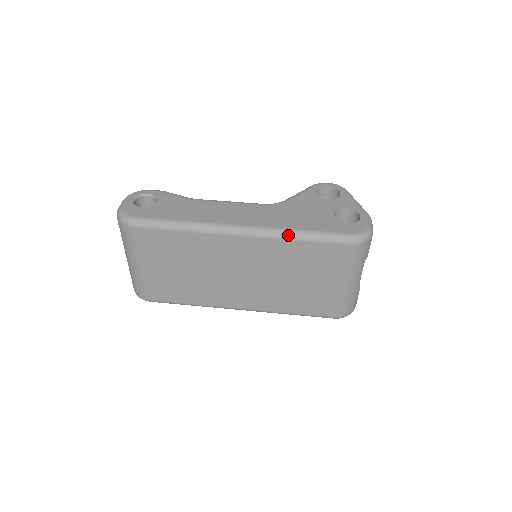
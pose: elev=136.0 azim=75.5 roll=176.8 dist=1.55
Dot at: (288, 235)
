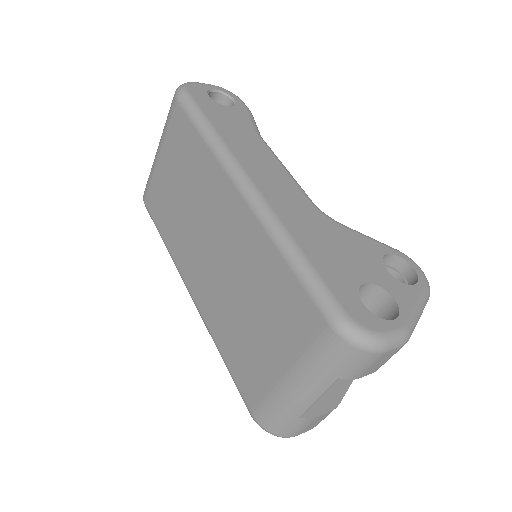
Dot at: (279, 237)
